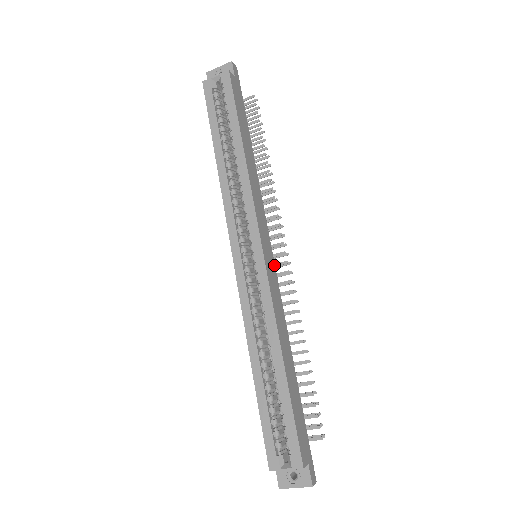
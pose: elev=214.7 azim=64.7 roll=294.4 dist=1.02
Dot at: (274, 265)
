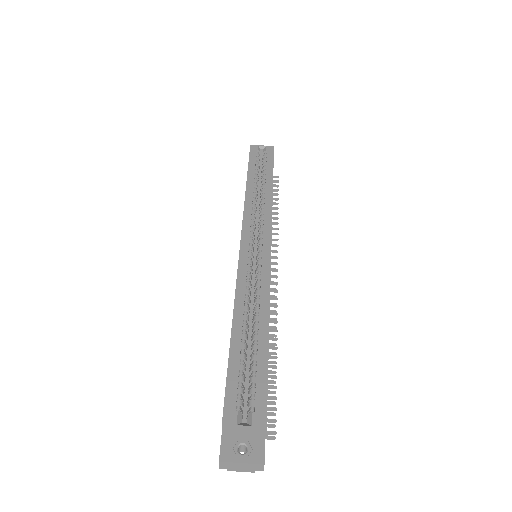
Dot at: occluded
